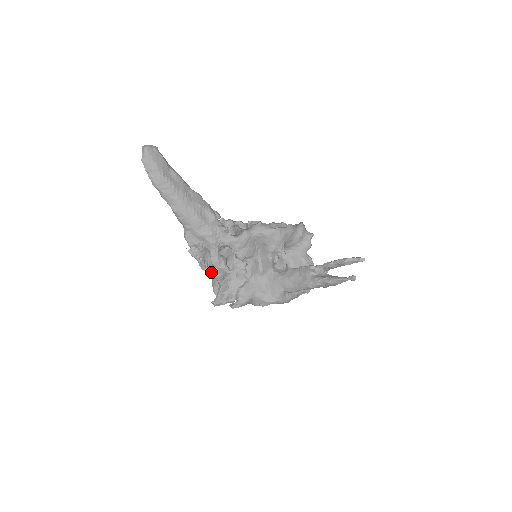
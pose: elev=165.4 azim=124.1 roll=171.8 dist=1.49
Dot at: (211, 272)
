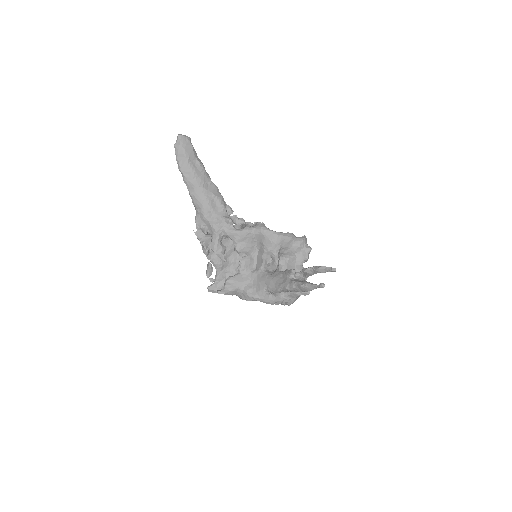
Dot at: (212, 258)
